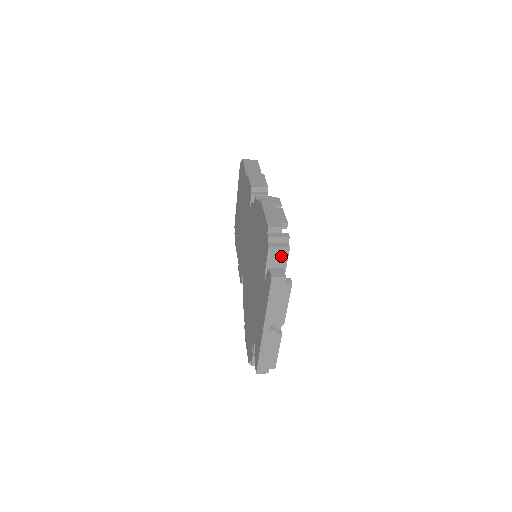
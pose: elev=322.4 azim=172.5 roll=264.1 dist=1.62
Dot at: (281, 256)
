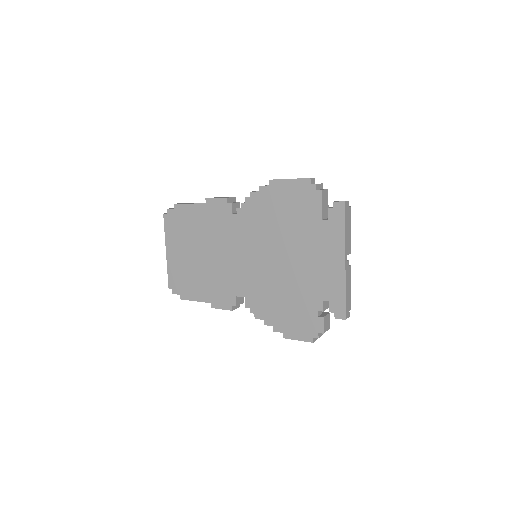
Dot at: (326, 198)
